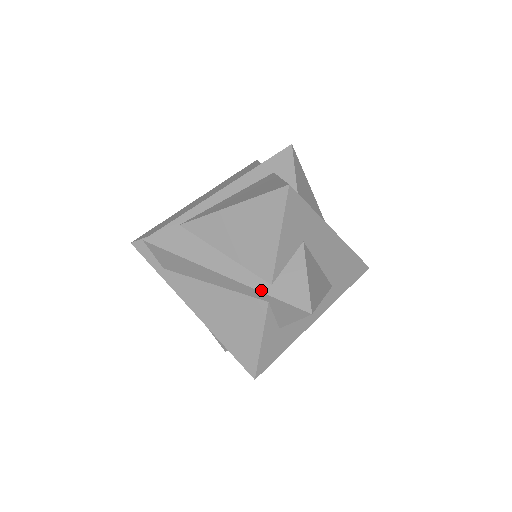
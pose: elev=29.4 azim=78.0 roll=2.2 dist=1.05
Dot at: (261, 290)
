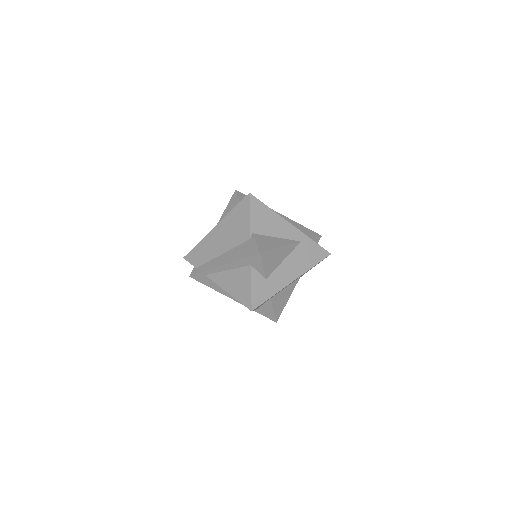
Dot at: occluded
